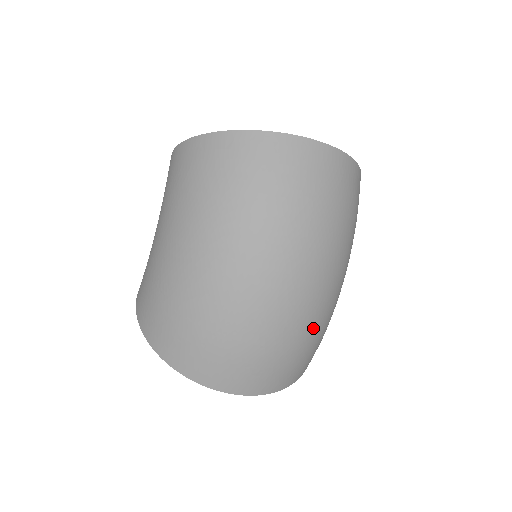
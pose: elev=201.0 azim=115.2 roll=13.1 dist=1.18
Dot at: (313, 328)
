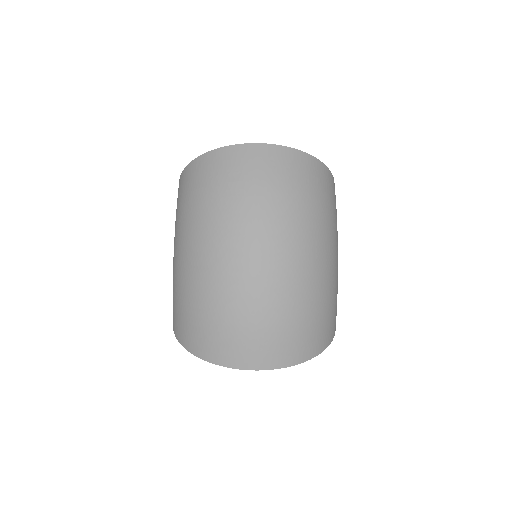
Dot at: (297, 298)
